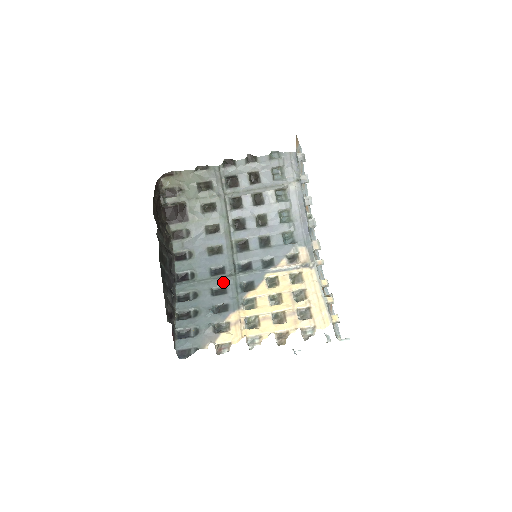
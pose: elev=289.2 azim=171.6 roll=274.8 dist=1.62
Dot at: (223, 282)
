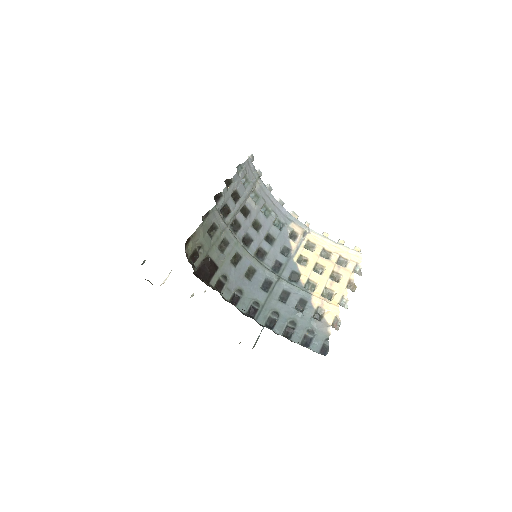
Dot at: (279, 289)
